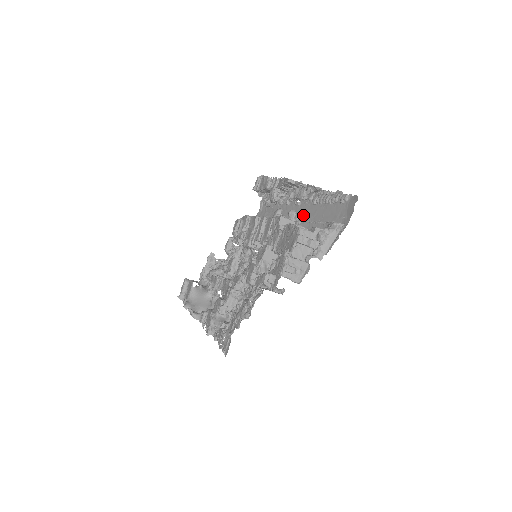
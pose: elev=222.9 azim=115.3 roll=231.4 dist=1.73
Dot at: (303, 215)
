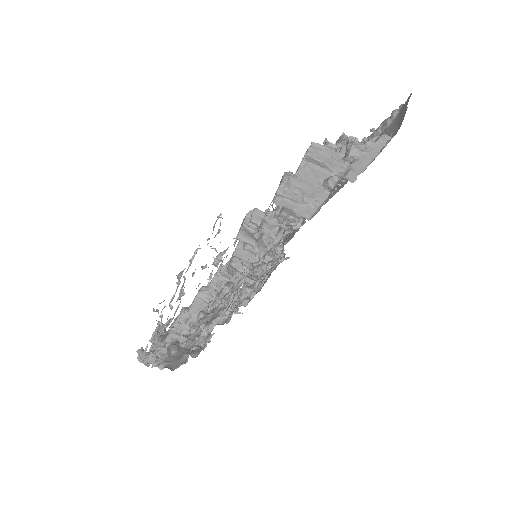
Dot at: occluded
